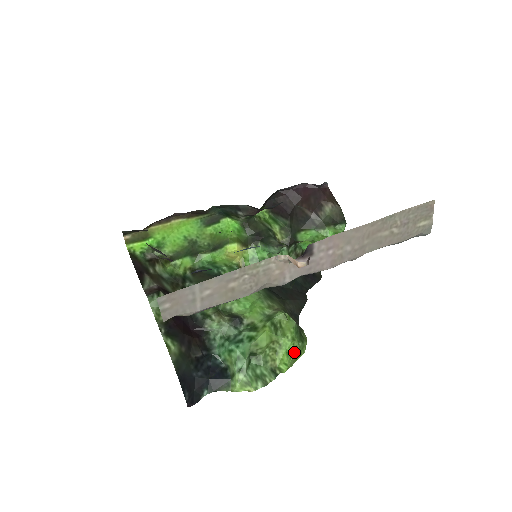
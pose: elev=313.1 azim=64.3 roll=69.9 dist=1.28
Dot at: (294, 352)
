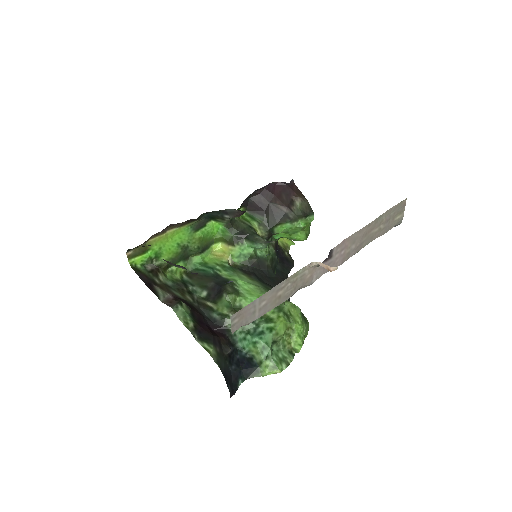
Dot at: (304, 333)
